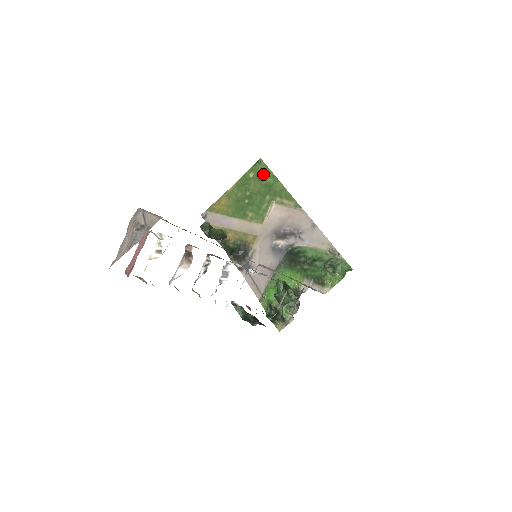
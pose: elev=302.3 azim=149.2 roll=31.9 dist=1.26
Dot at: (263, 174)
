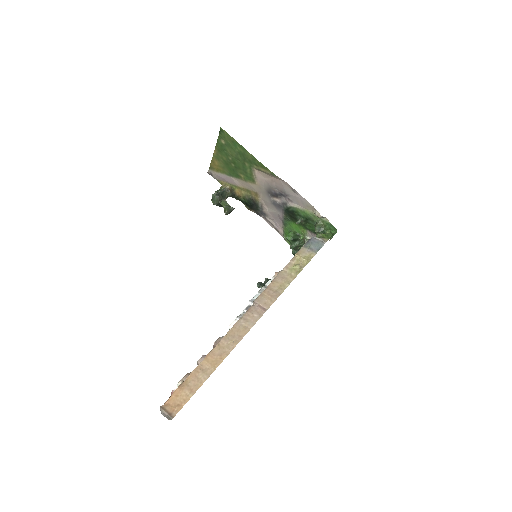
Dot at: (231, 143)
